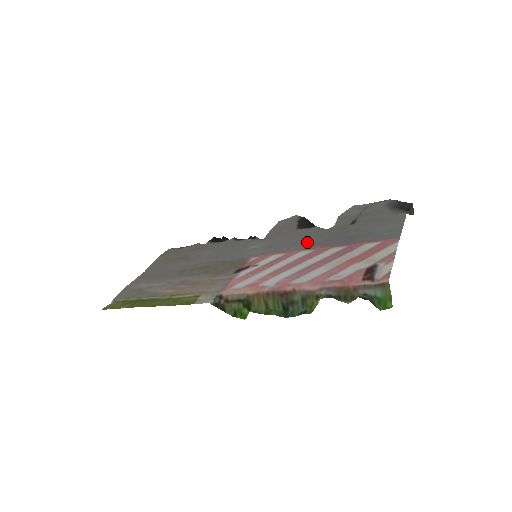
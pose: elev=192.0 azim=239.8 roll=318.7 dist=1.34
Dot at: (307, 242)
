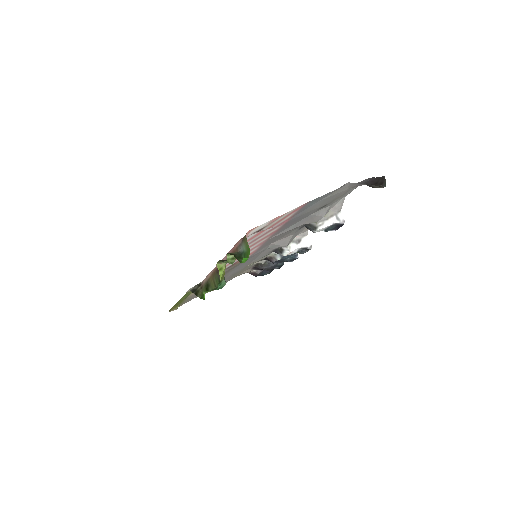
Dot at: (281, 233)
